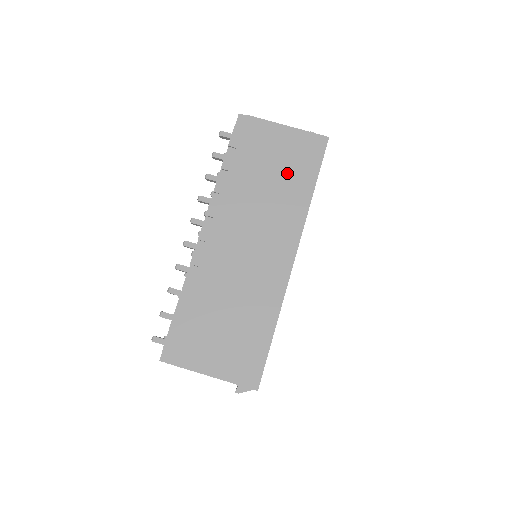
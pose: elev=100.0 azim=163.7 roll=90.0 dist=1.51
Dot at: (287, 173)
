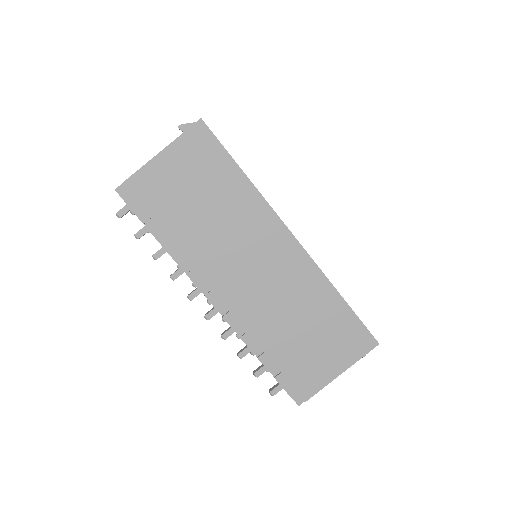
Dot at: (210, 187)
